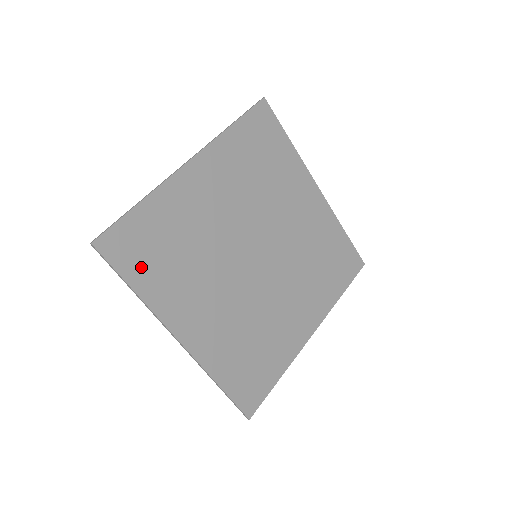
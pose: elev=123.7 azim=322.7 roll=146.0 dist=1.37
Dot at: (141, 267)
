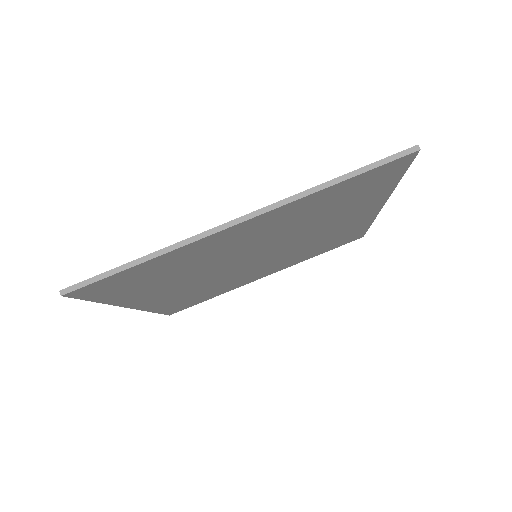
Dot at: (117, 292)
